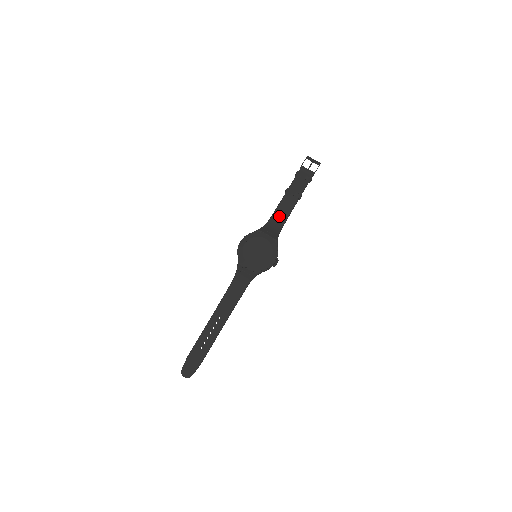
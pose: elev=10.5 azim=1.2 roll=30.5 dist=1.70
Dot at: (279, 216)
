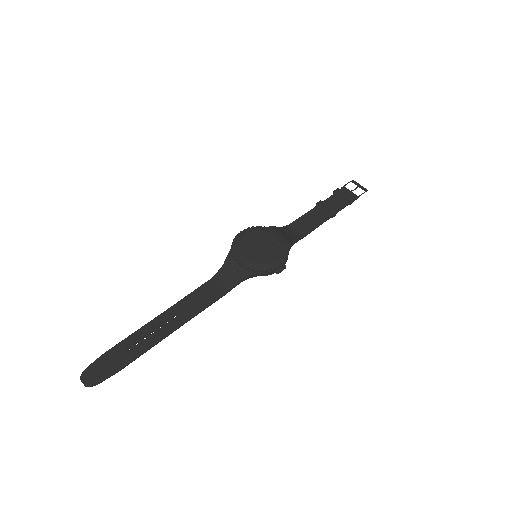
Dot at: (301, 225)
